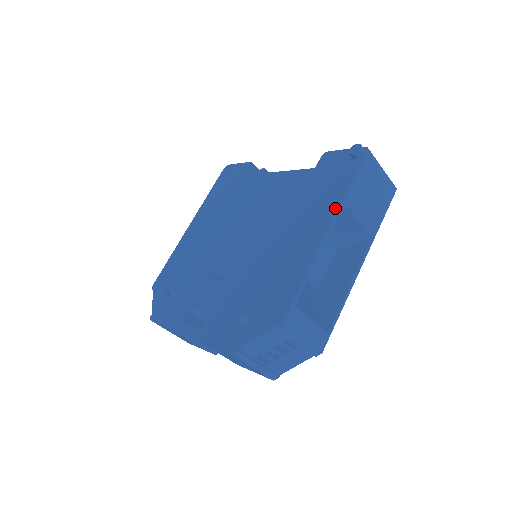
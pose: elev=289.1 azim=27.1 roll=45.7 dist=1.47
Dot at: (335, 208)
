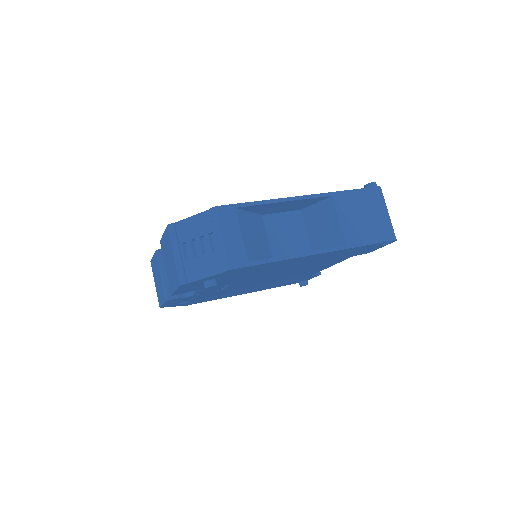
Dot at: (322, 194)
